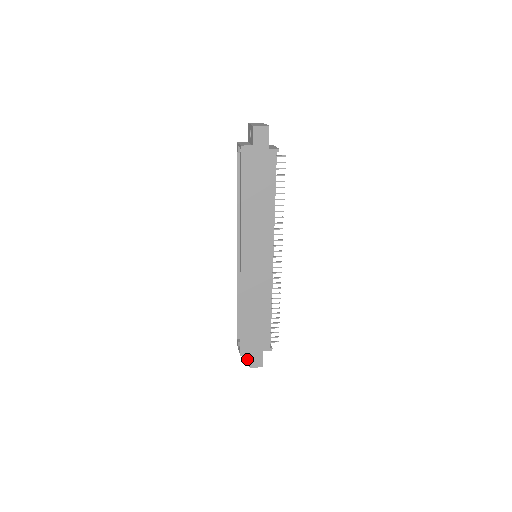
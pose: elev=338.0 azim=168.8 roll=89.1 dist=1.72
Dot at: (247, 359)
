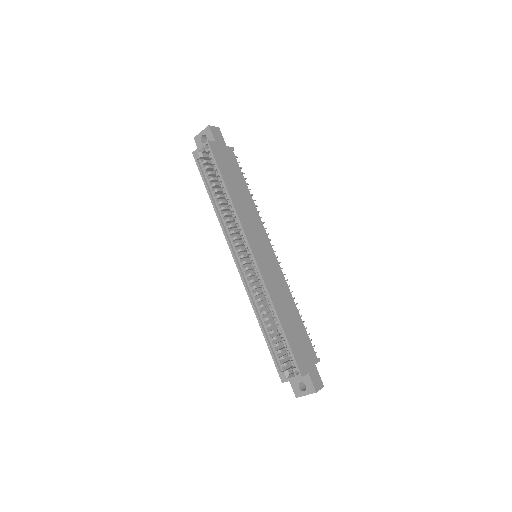
Dot at: (301, 394)
